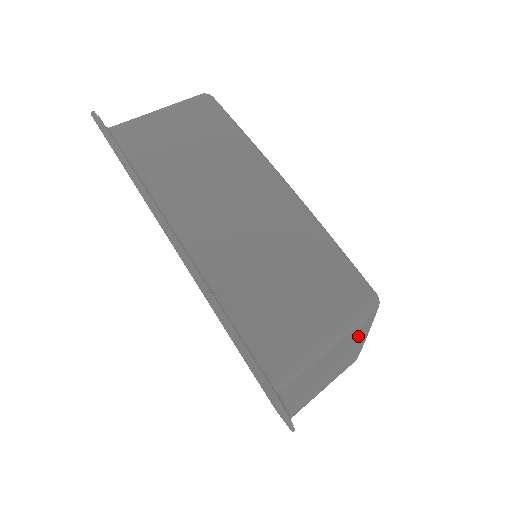
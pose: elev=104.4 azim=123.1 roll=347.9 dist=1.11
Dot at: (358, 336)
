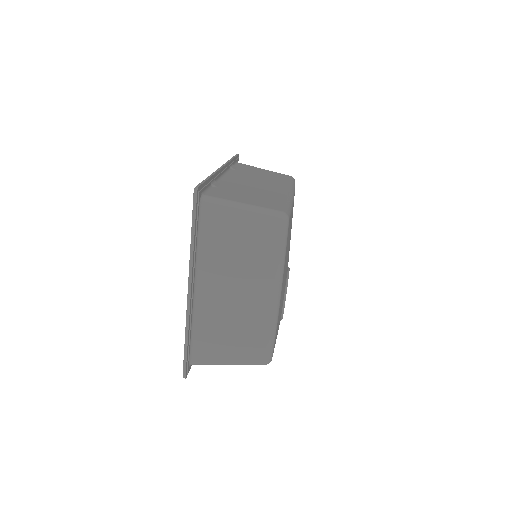
Dot at: (266, 255)
